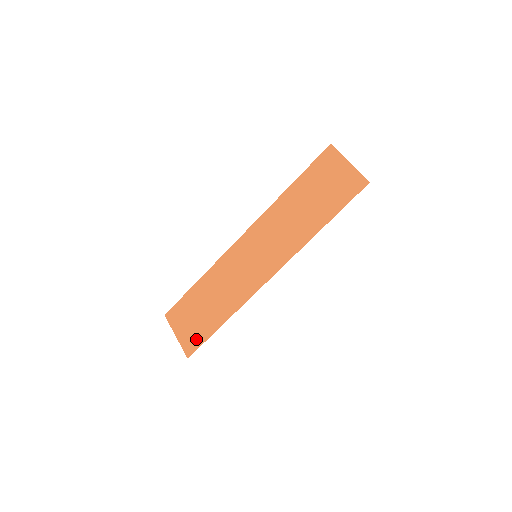
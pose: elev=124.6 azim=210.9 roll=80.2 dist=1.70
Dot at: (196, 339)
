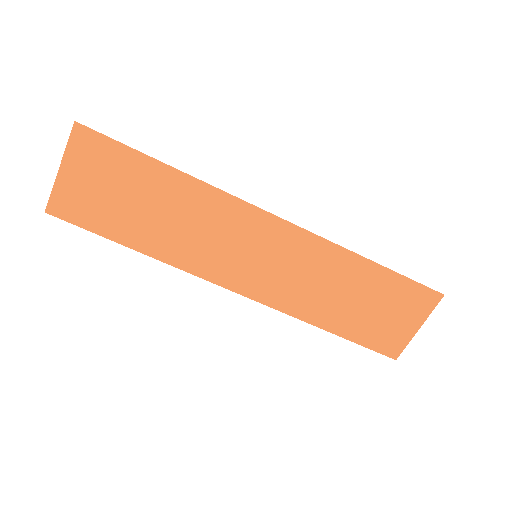
Dot at: (83, 213)
